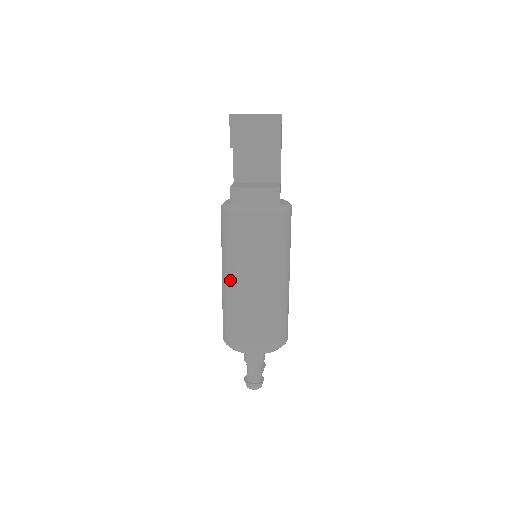
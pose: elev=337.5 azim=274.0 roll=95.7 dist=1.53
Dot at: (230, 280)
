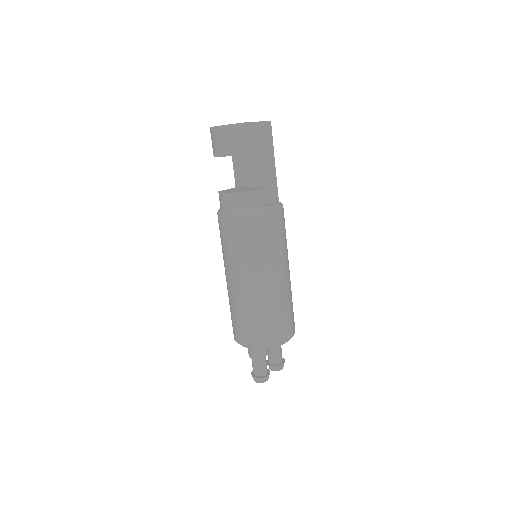
Dot at: occluded
